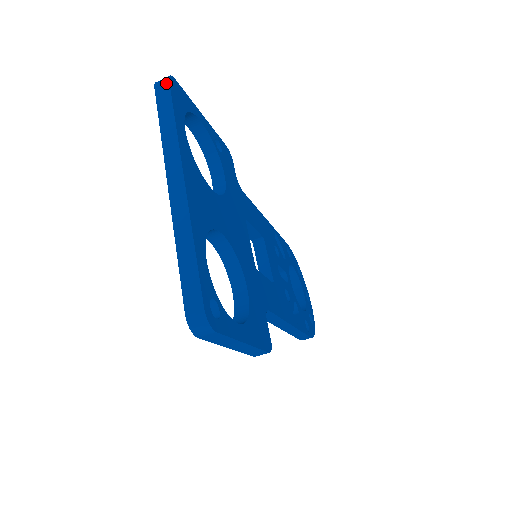
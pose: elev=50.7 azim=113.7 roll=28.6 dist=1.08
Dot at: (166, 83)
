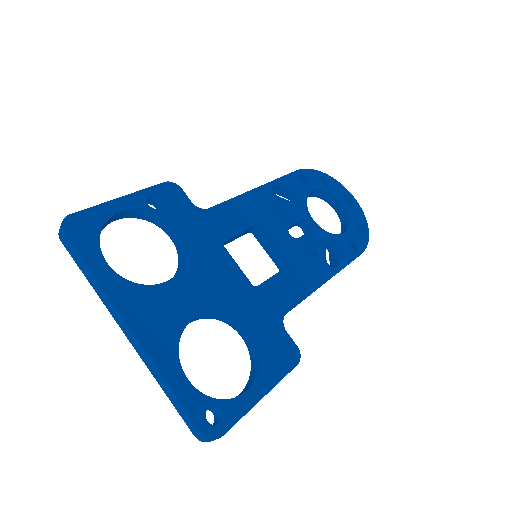
Dot at: (64, 236)
